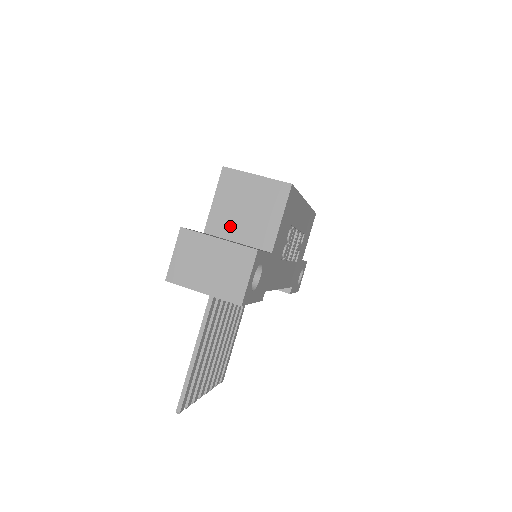
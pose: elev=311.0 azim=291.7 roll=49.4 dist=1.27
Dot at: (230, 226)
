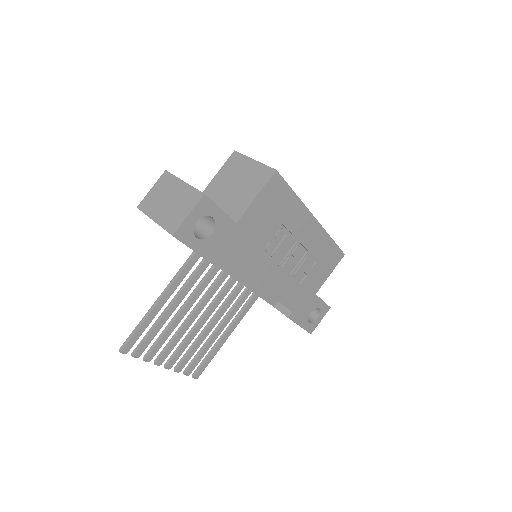
Dot at: (218, 196)
